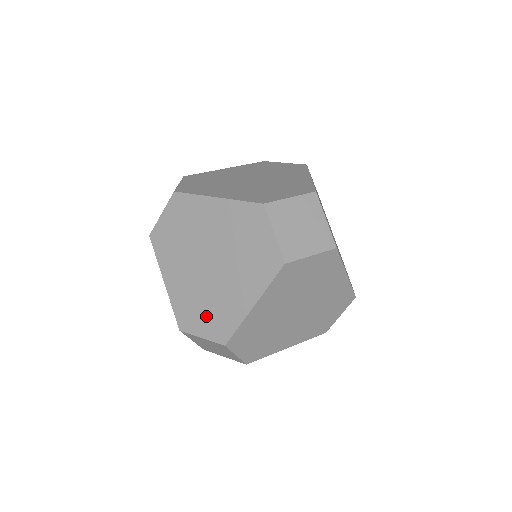
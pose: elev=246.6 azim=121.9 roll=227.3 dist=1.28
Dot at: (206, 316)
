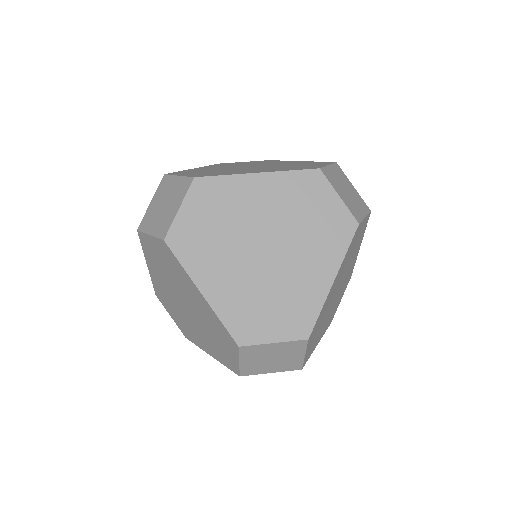
Dot at: (176, 316)
